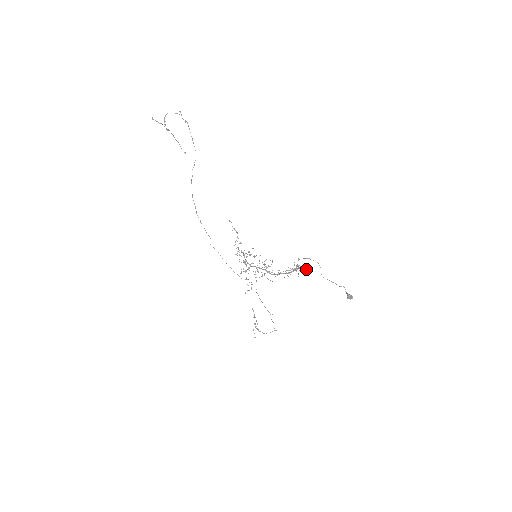
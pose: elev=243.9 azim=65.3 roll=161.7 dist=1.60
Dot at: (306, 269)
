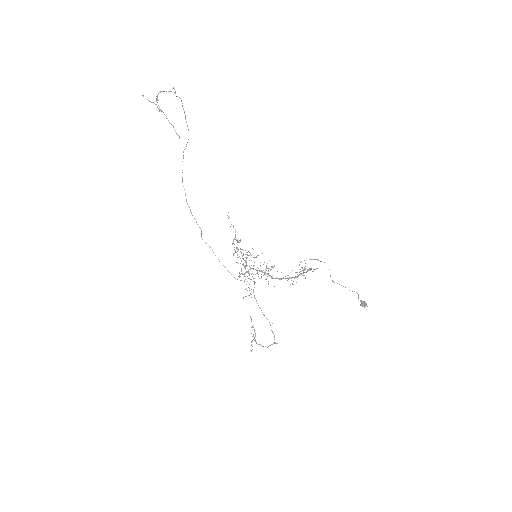
Dot at: occluded
